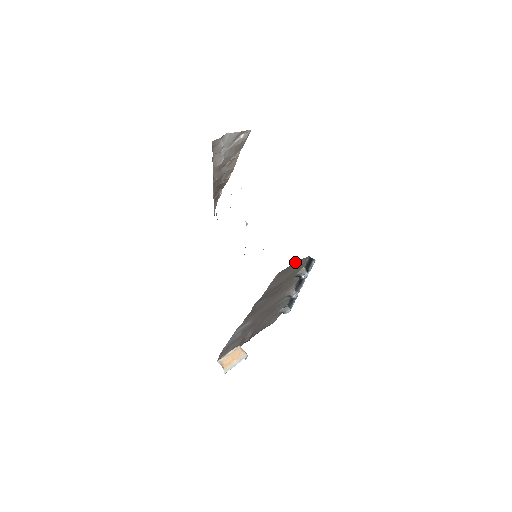
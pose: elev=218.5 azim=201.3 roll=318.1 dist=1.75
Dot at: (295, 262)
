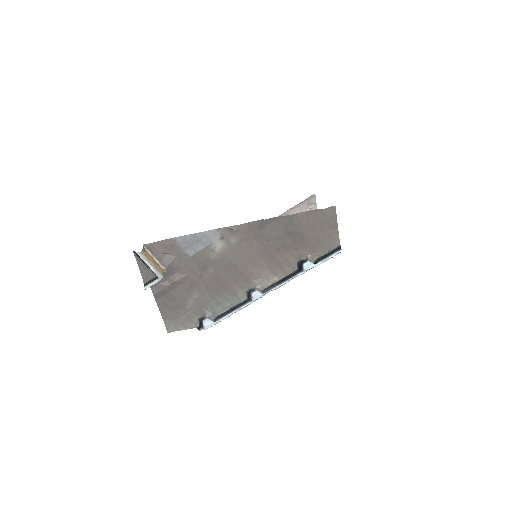
Dot at: occluded
